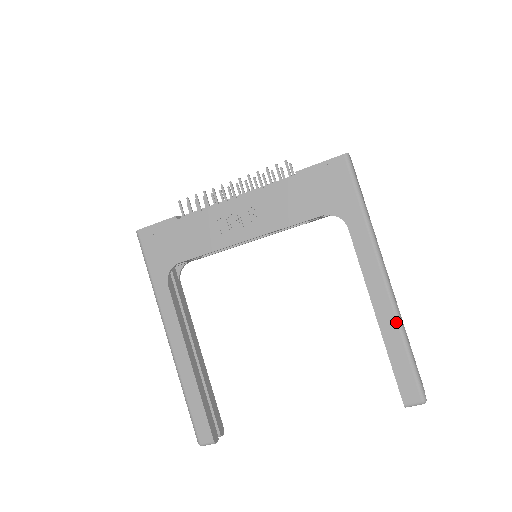
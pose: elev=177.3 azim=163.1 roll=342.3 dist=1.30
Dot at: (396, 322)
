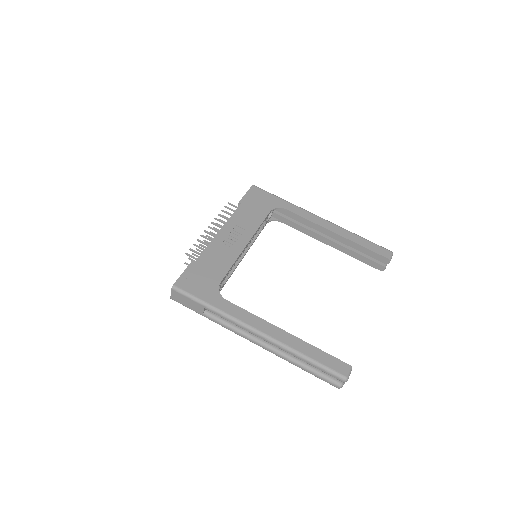
Dot at: (346, 230)
